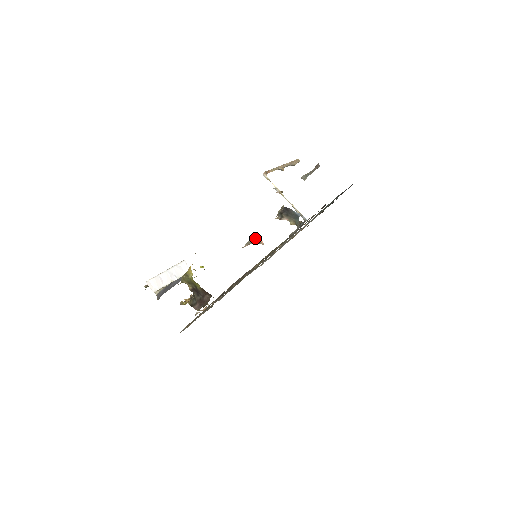
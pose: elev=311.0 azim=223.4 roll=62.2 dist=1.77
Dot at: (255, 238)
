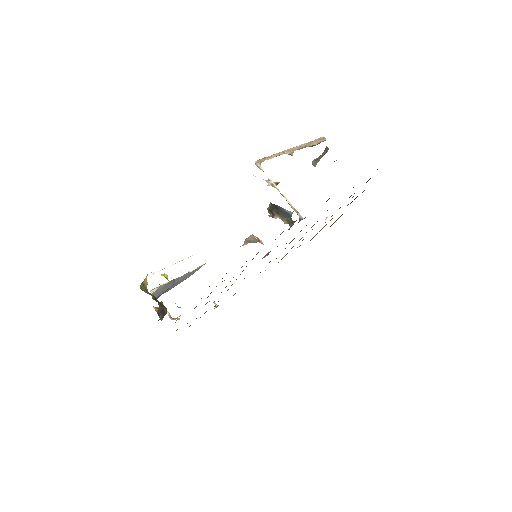
Dot at: (253, 236)
